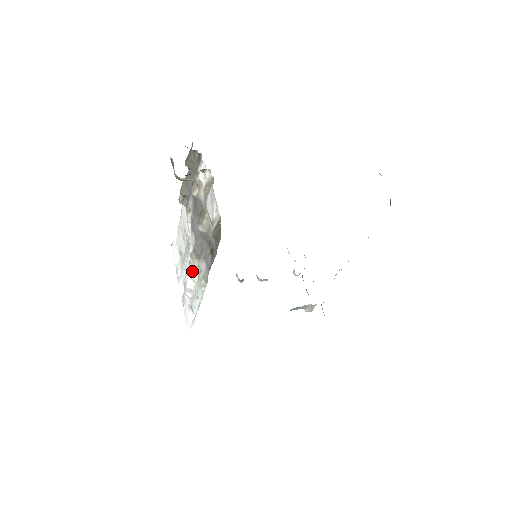
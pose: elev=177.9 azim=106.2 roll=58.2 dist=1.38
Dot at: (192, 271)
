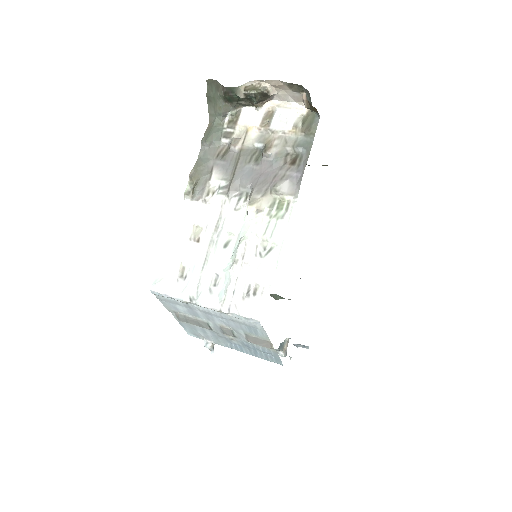
Dot at: (250, 229)
